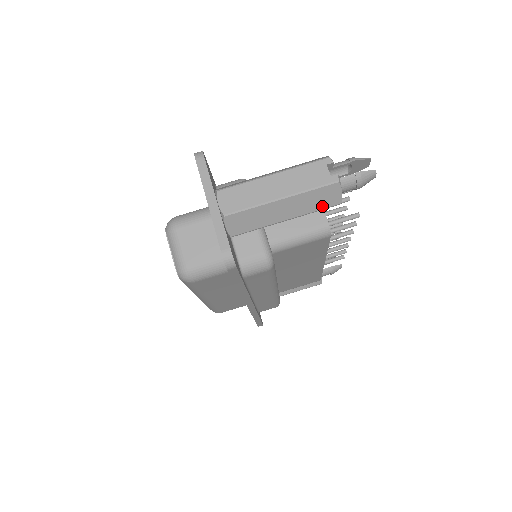
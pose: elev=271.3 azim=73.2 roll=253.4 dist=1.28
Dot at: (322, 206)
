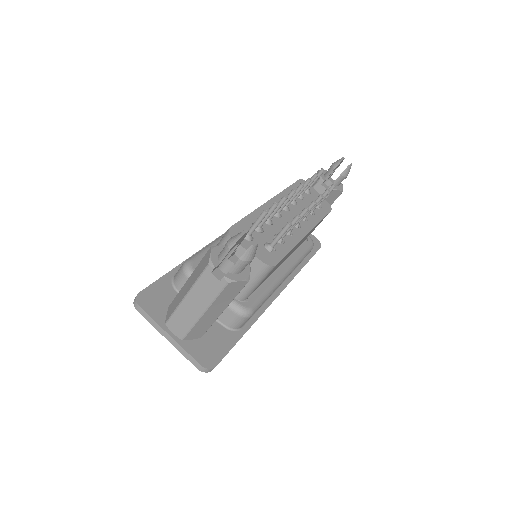
Dot at: (237, 292)
